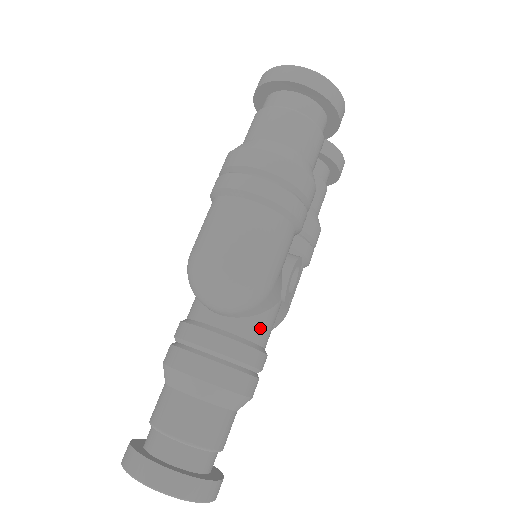
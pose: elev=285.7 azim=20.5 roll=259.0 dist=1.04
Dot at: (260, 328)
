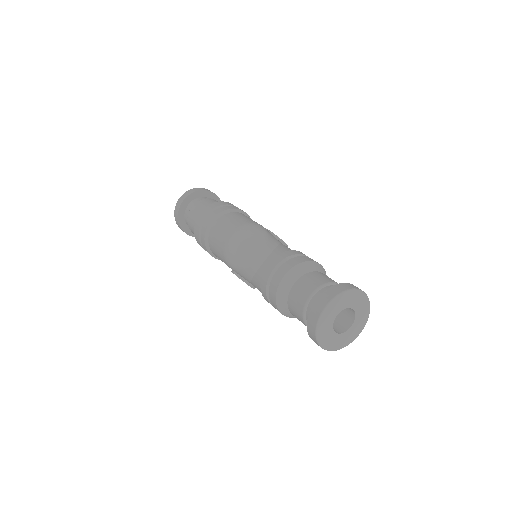
Dot at: (285, 249)
